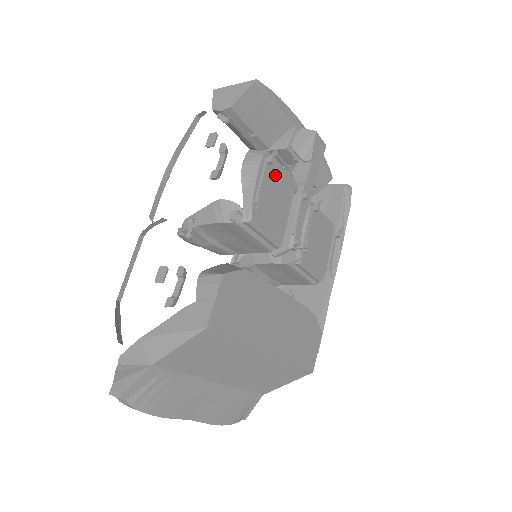
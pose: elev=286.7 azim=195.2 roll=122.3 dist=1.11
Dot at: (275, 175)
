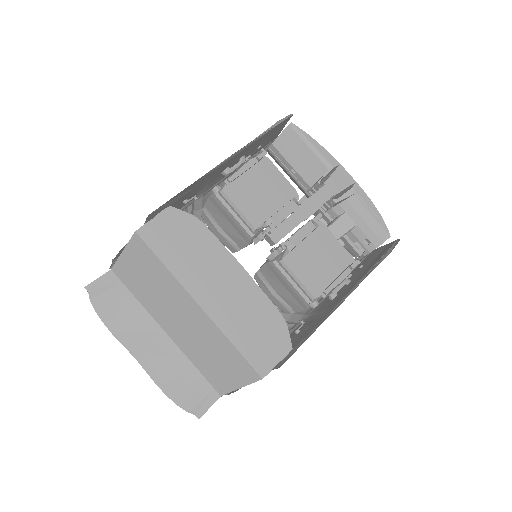
Dot at: (269, 175)
